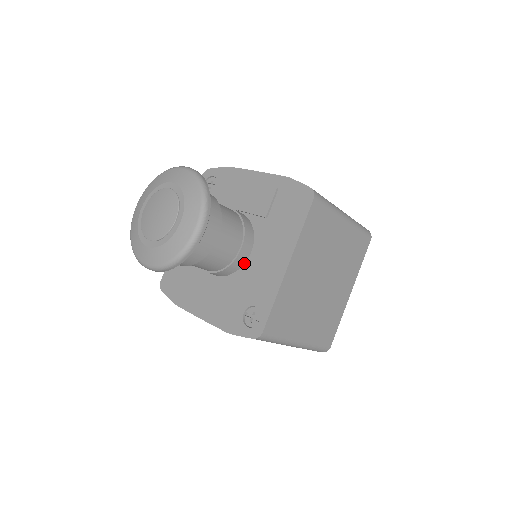
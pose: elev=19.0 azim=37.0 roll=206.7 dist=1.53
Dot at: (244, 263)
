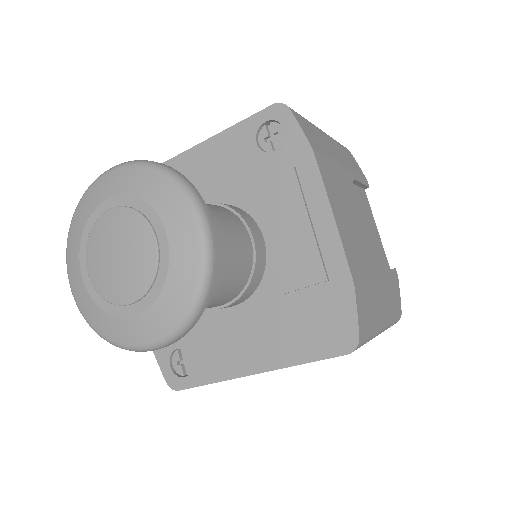
Dot at: occluded
